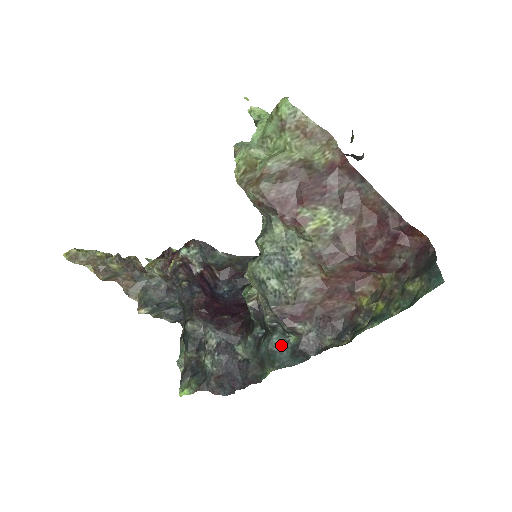
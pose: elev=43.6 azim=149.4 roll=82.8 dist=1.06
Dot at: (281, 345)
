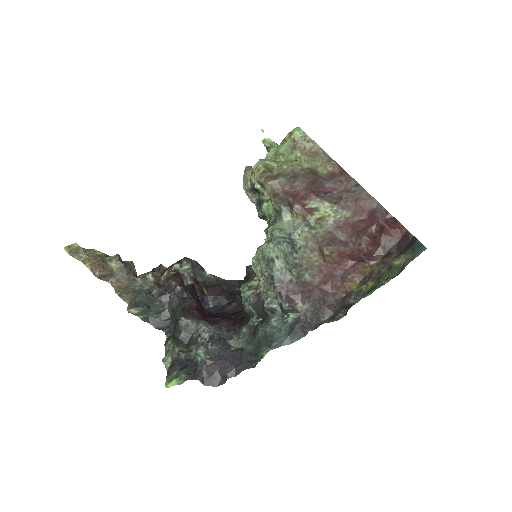
Dot at: (279, 326)
